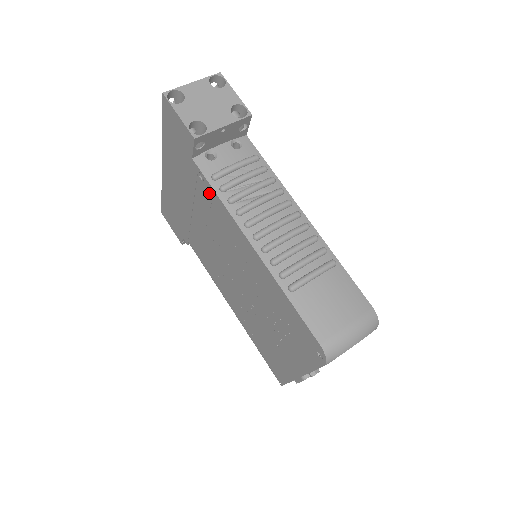
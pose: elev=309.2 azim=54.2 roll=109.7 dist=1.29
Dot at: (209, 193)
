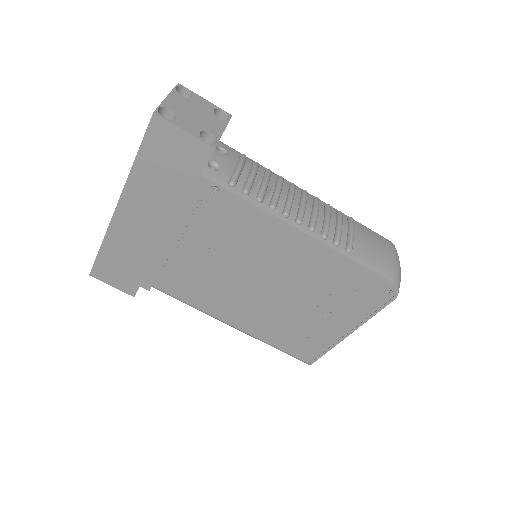
Dot at: (228, 203)
